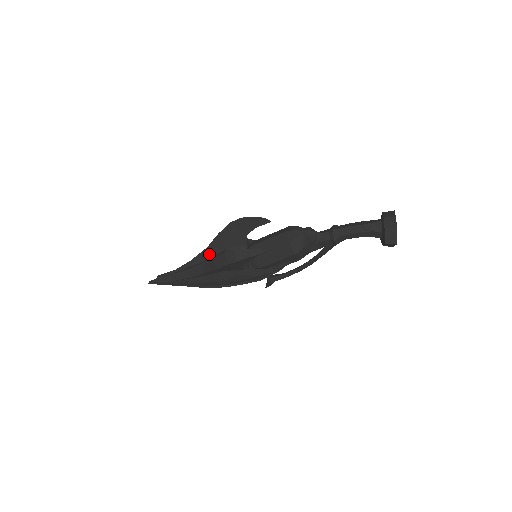
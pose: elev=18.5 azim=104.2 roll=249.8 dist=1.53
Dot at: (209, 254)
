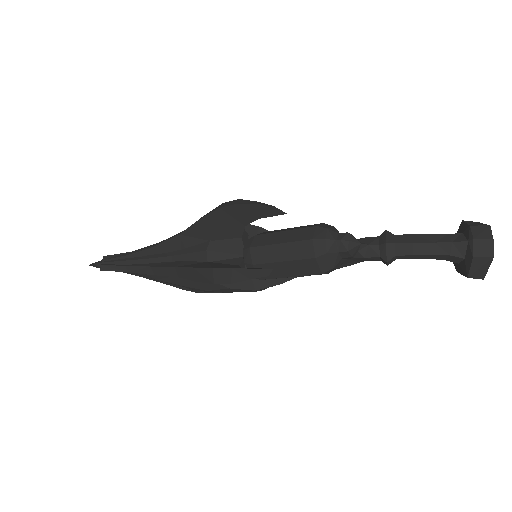
Dot at: (183, 243)
